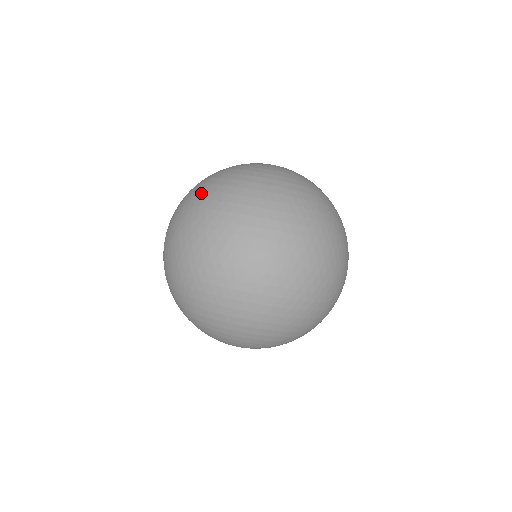
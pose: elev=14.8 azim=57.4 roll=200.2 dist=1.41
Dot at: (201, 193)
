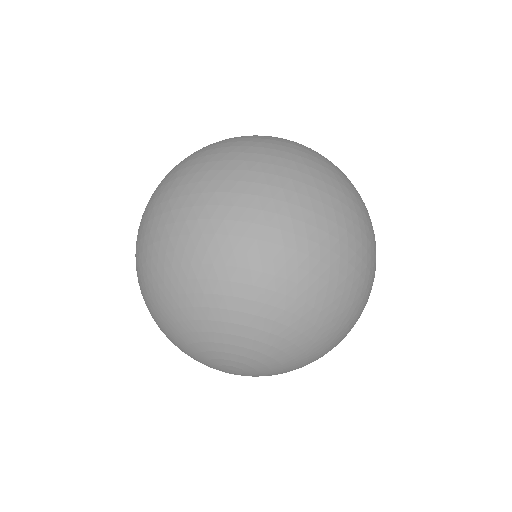
Dot at: occluded
